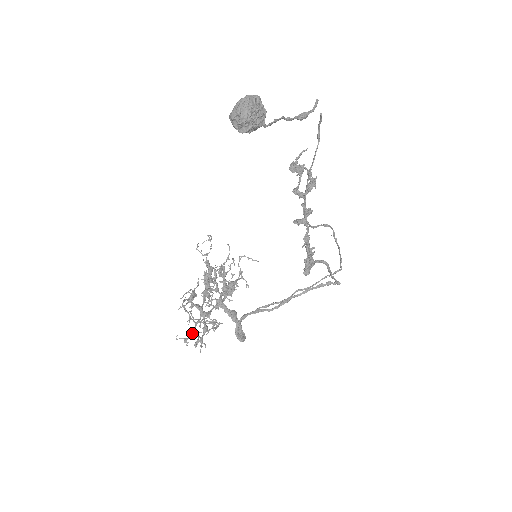
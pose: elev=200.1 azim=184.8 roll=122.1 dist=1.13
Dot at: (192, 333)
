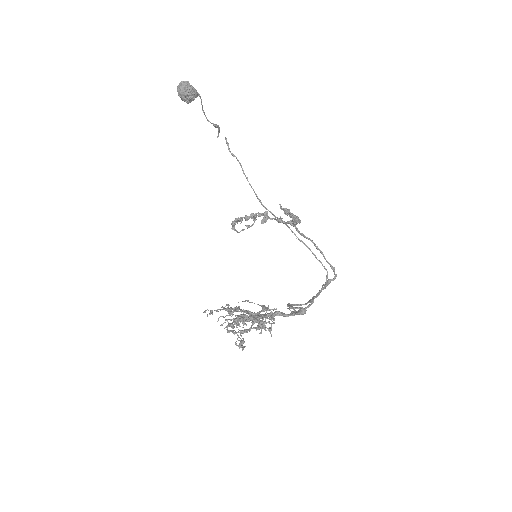
Dot at: occluded
